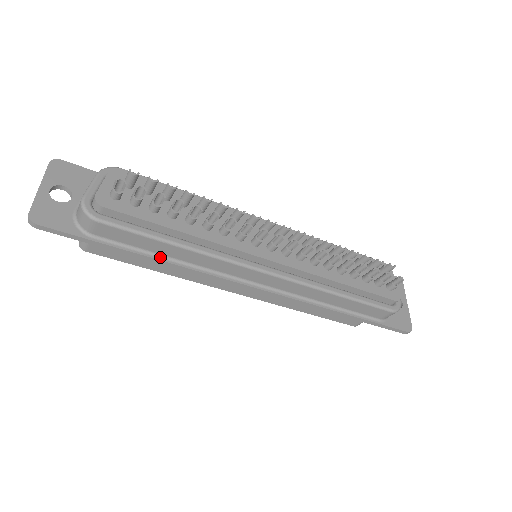
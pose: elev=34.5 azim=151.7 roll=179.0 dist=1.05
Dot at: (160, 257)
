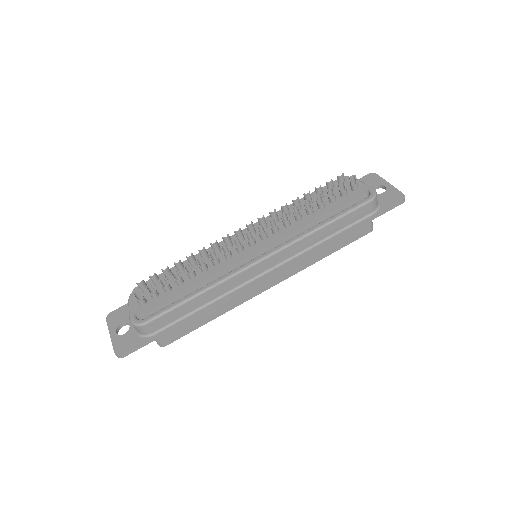
Dot at: (198, 310)
